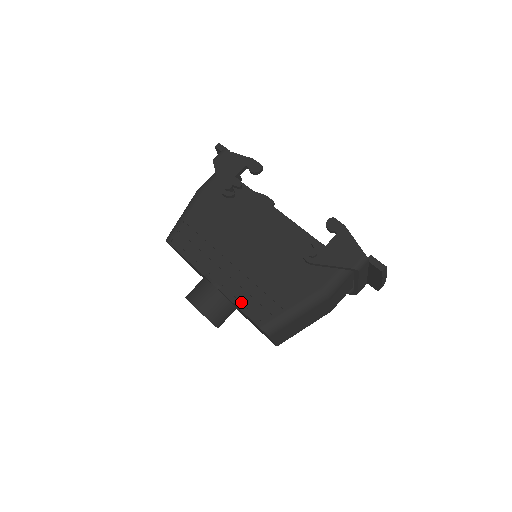
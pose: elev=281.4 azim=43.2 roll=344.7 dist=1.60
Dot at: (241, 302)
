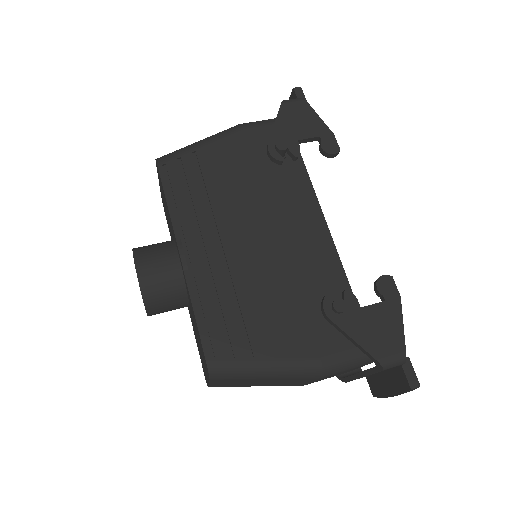
Dot at: (203, 308)
